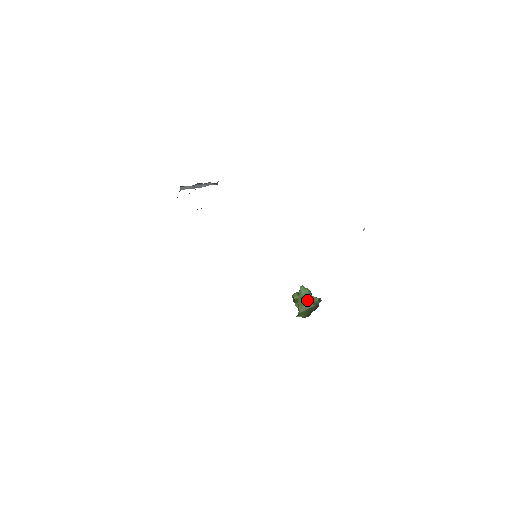
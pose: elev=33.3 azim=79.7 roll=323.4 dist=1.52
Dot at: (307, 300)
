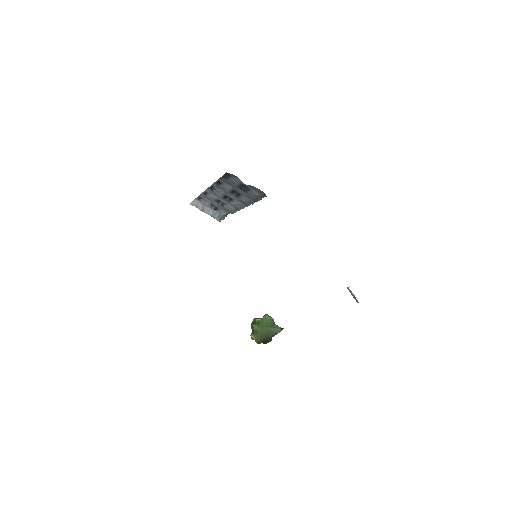
Dot at: (269, 325)
